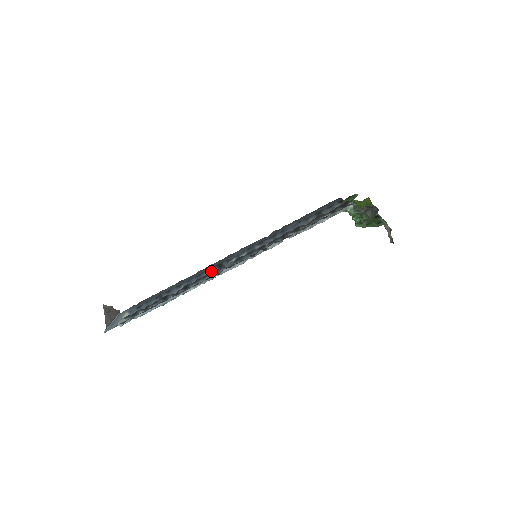
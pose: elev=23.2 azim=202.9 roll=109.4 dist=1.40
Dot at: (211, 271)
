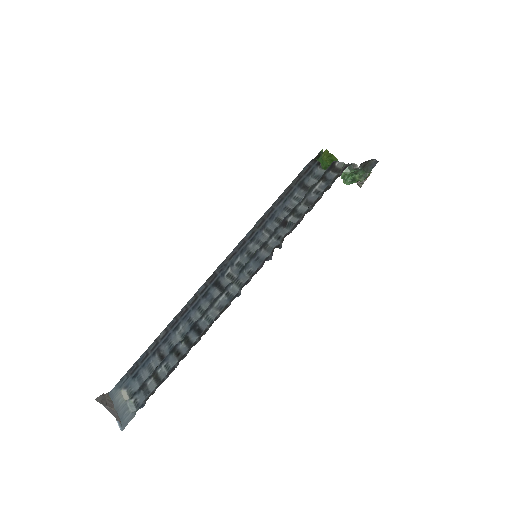
Dot at: (208, 294)
